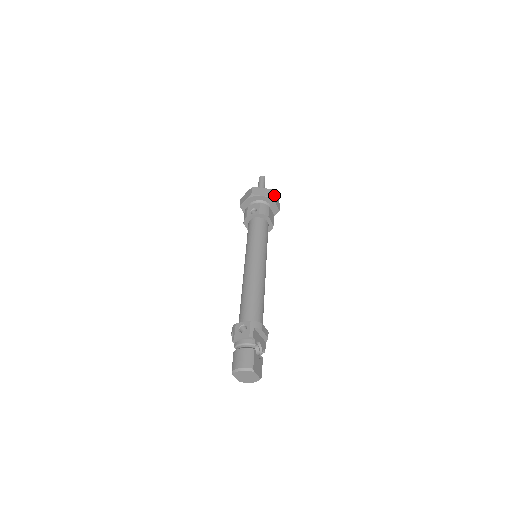
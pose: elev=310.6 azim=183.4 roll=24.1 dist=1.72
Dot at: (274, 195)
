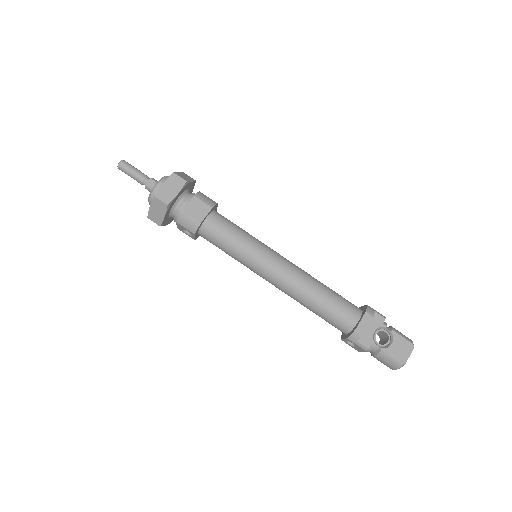
Dot at: (163, 193)
